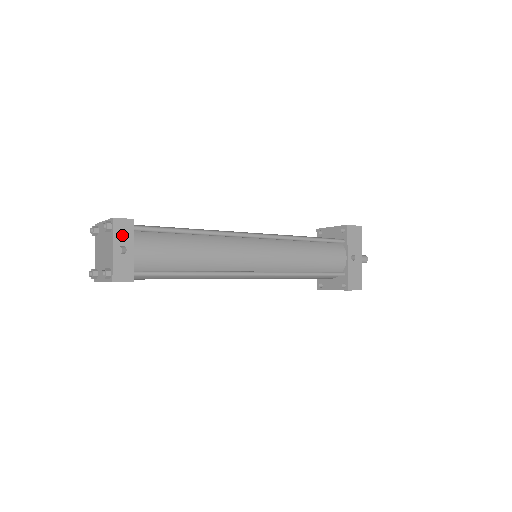
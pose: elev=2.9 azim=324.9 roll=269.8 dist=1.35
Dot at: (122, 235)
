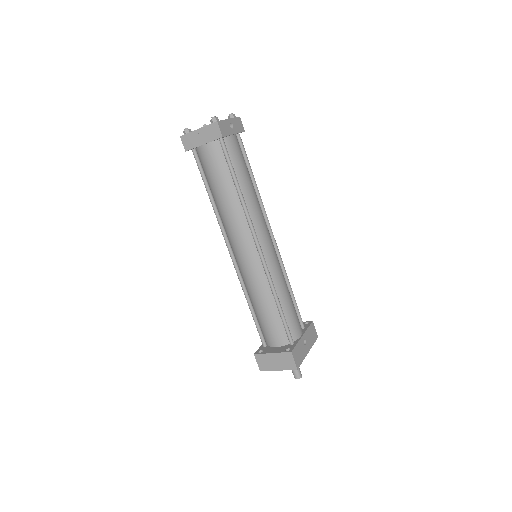
Dot at: (236, 124)
